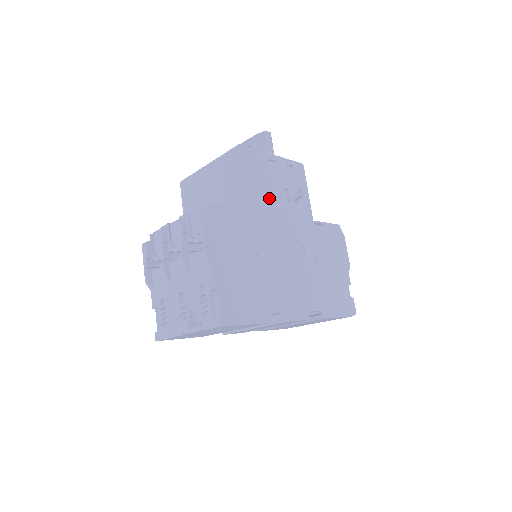
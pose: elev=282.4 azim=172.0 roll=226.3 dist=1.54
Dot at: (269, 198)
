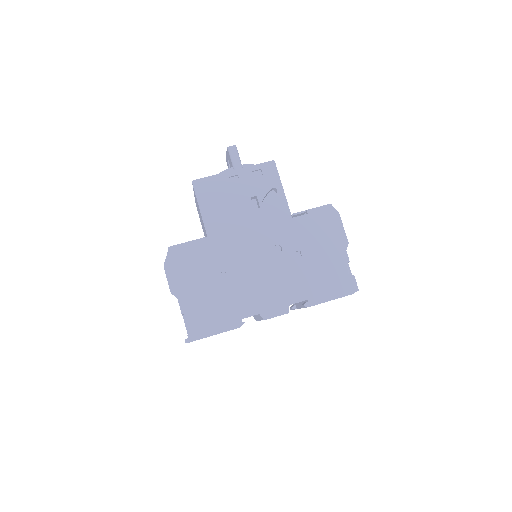
Dot at: (232, 215)
